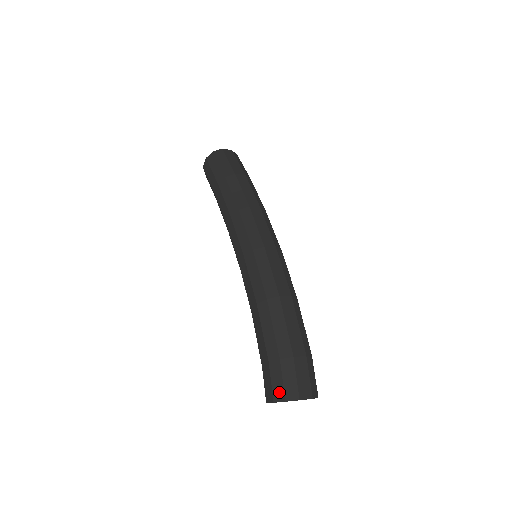
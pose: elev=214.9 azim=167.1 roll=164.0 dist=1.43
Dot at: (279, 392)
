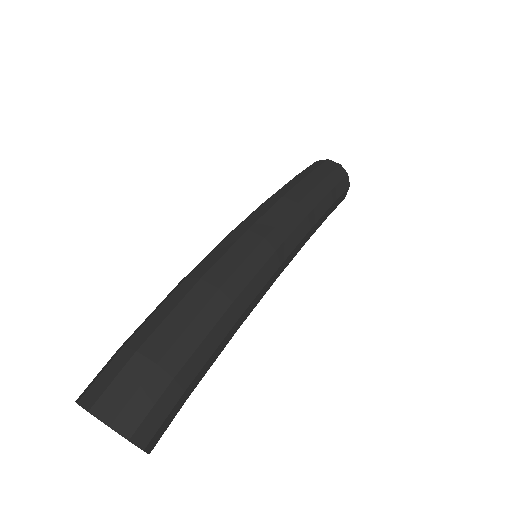
Dot at: (87, 389)
